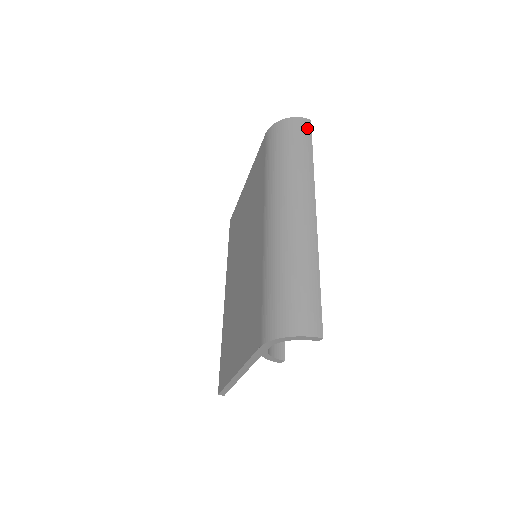
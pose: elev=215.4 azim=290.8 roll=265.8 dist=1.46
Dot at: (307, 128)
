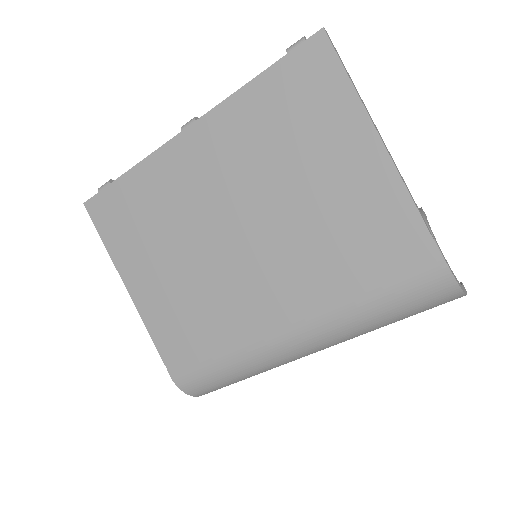
Dot at: occluded
